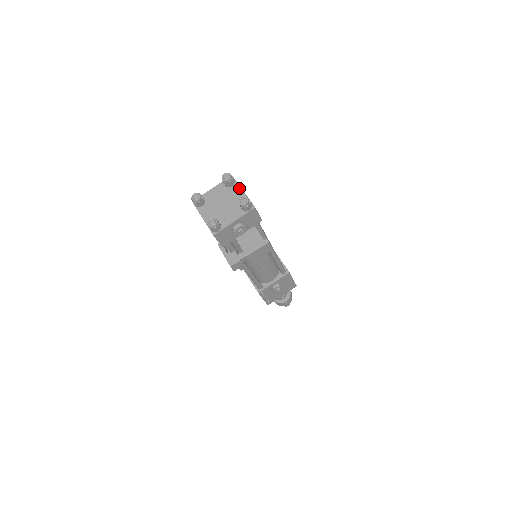
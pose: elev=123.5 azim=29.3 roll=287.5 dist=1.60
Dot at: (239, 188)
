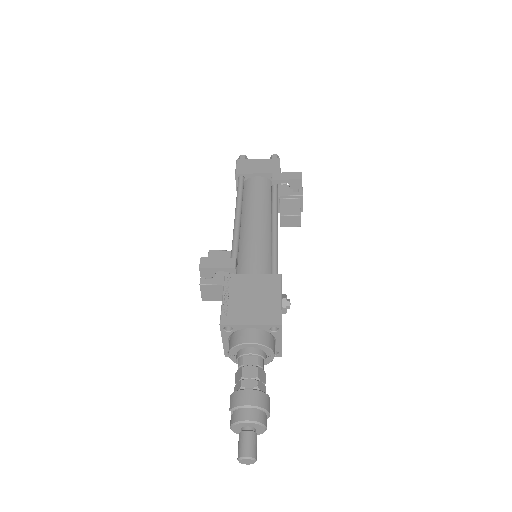
Dot at: occluded
